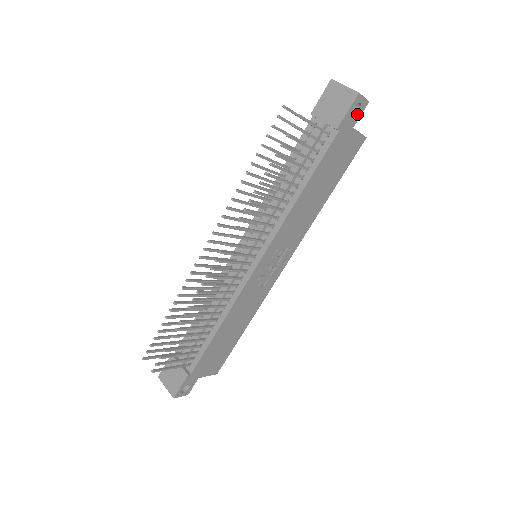
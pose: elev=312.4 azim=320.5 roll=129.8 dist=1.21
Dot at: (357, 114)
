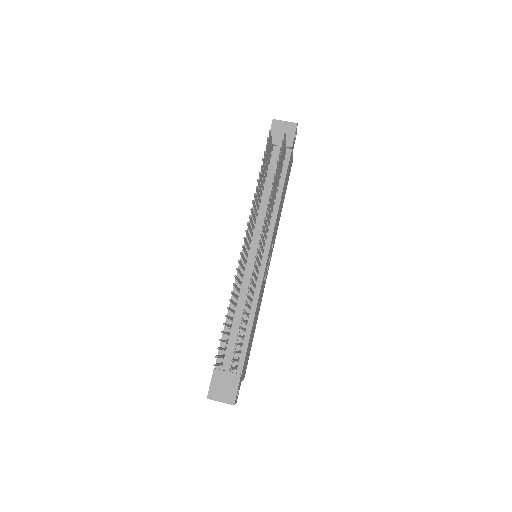
Dot at: (295, 139)
